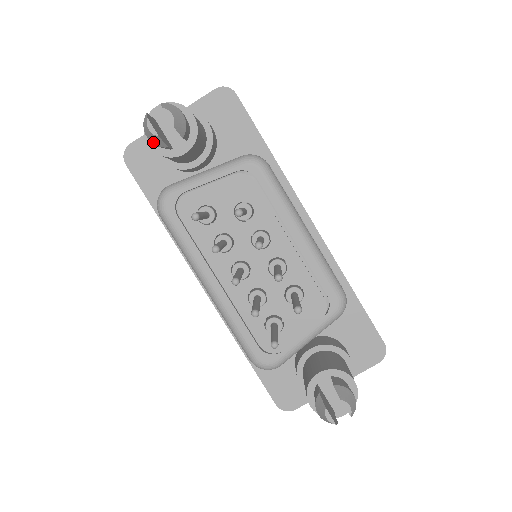
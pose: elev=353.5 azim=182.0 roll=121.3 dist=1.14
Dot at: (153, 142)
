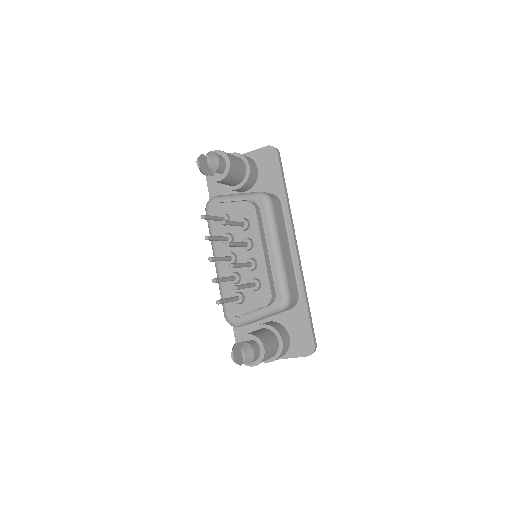
Dot at: occluded
